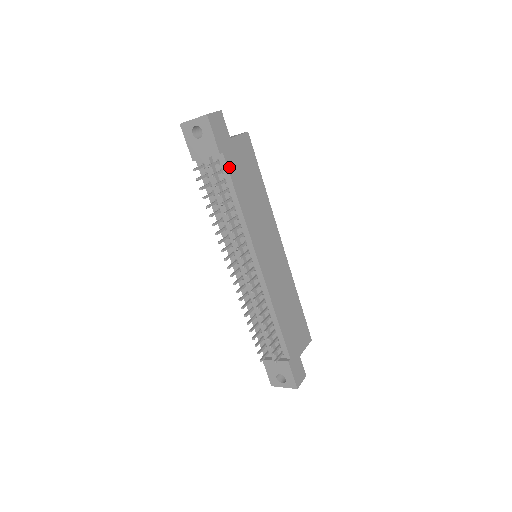
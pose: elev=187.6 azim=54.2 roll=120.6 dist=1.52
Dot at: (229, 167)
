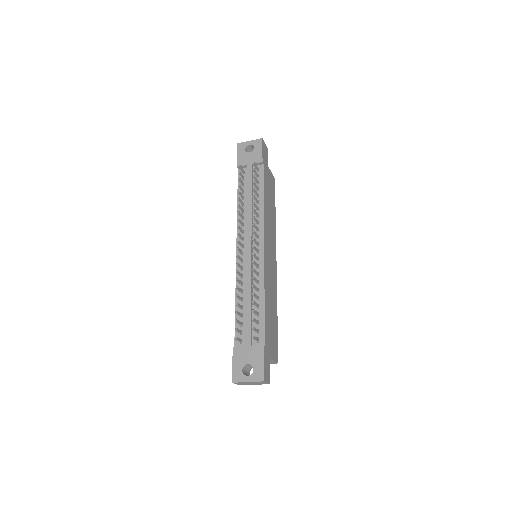
Dot at: (264, 175)
